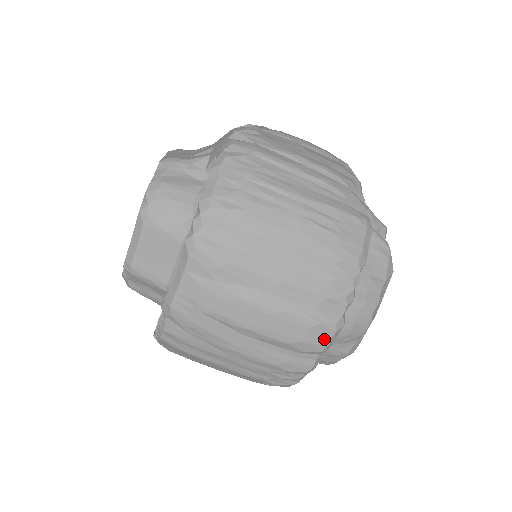
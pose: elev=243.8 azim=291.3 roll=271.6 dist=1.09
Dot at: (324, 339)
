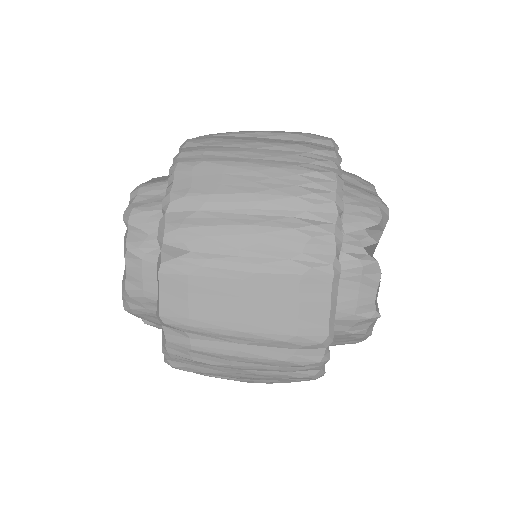
Dot at: (325, 137)
